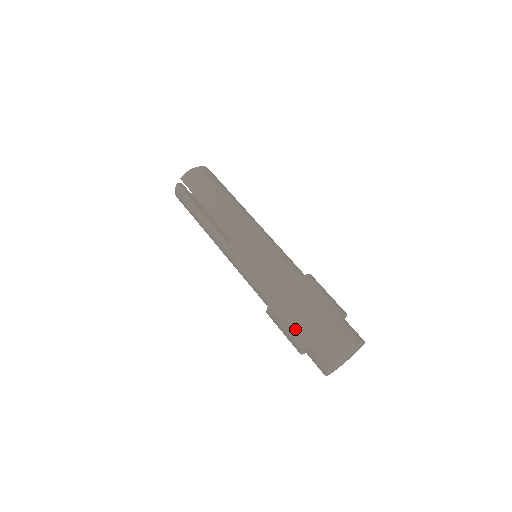
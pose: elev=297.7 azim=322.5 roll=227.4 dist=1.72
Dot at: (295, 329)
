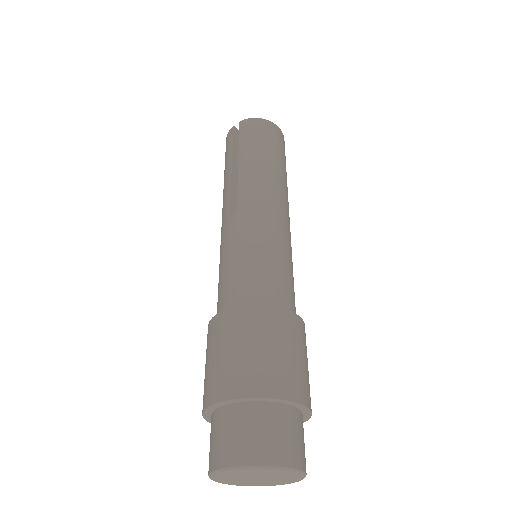
Dot at: (215, 371)
